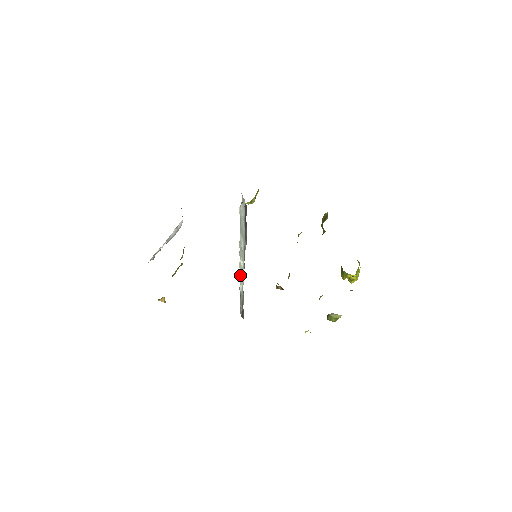
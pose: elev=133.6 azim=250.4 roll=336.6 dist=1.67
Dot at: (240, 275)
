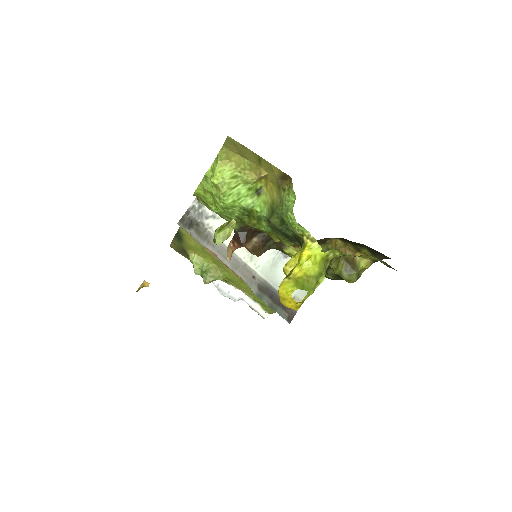
Dot at: occluded
